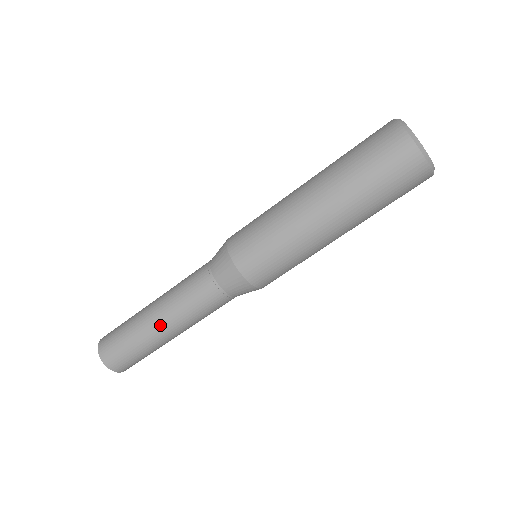
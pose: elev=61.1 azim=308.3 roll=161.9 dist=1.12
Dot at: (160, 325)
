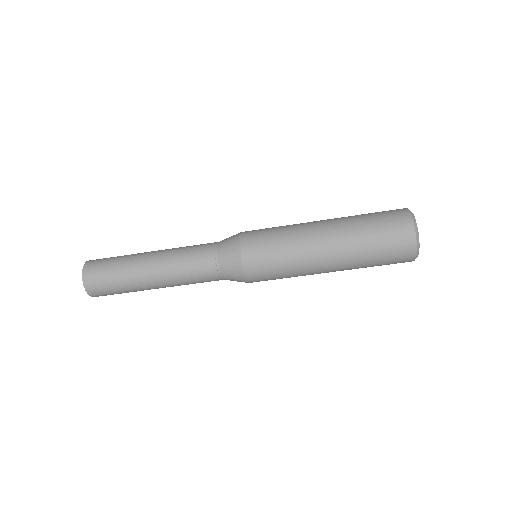
Dot at: (155, 284)
